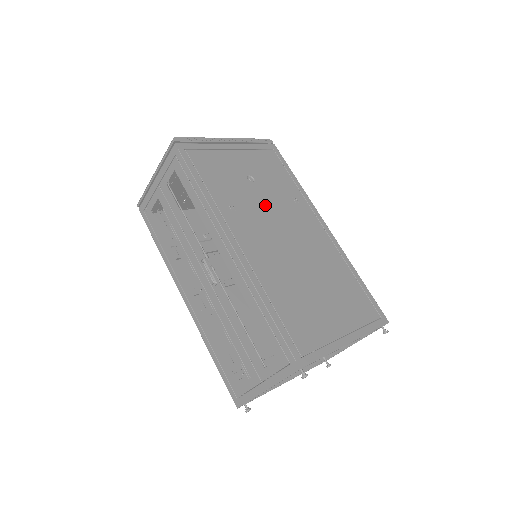
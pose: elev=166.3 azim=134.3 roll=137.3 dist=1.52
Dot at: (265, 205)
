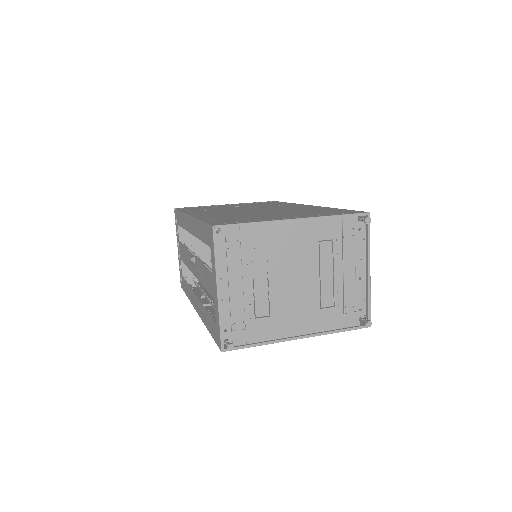
Dot at: (242, 208)
